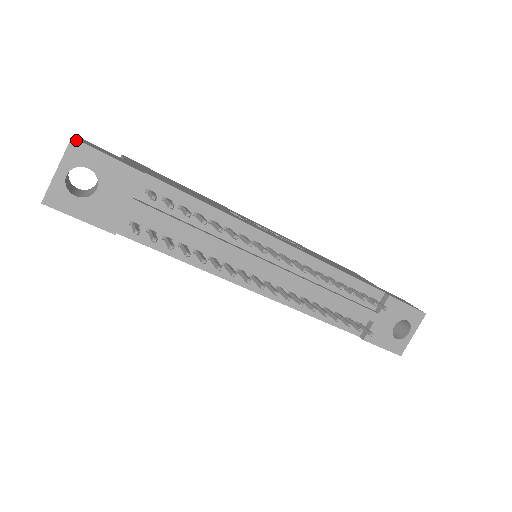
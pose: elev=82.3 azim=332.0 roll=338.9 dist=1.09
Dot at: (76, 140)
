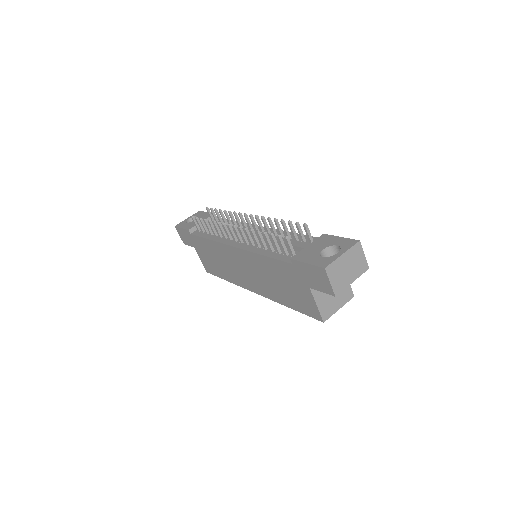
Dot at: (200, 211)
